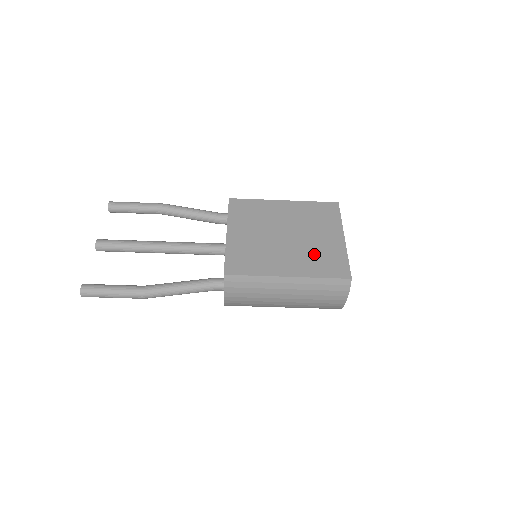
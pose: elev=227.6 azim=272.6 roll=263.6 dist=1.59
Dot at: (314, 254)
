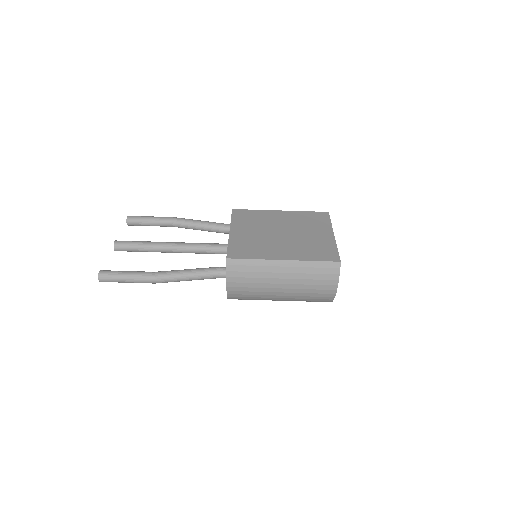
Dot at: (307, 245)
